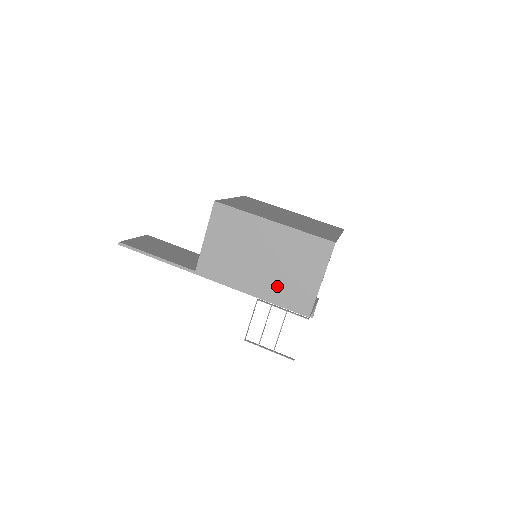
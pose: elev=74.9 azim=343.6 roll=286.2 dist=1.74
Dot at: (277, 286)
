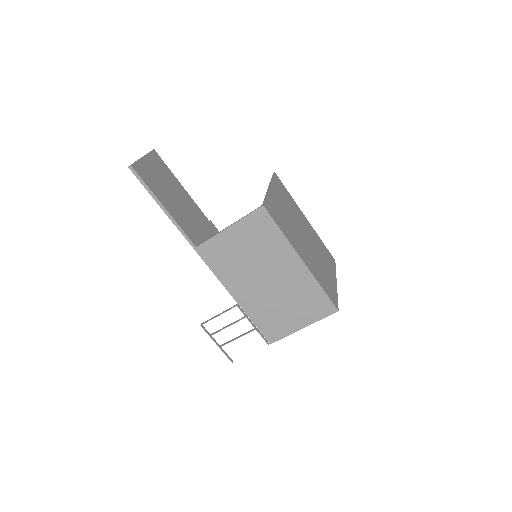
Dot at: (263, 308)
